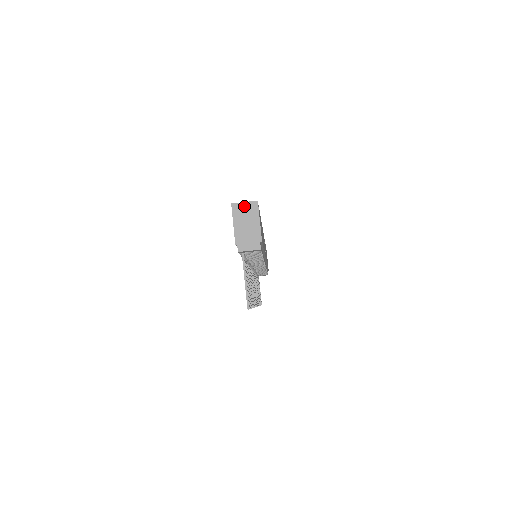
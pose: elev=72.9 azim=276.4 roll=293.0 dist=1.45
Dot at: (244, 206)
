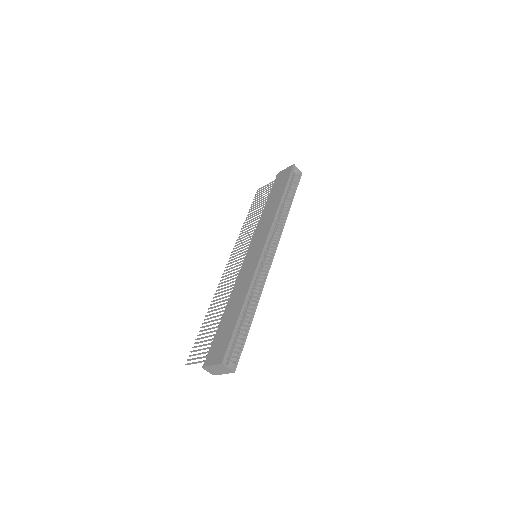
Dot at: (226, 368)
